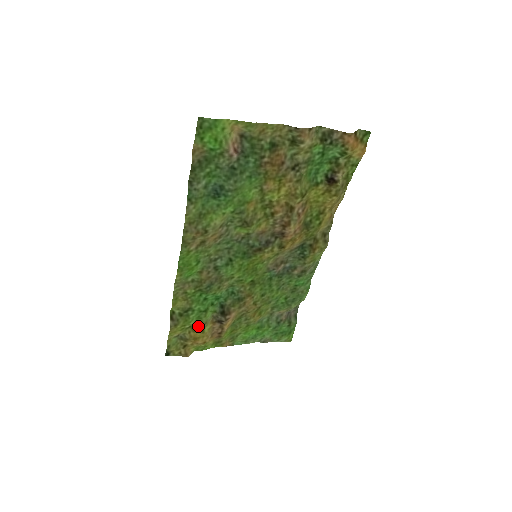
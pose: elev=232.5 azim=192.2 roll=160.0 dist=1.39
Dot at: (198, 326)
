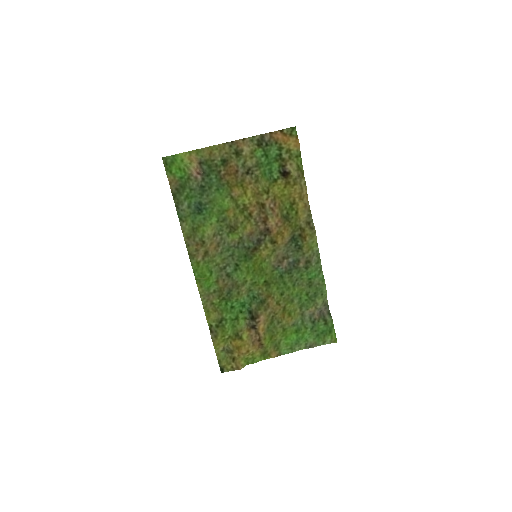
Dot at: (235, 334)
